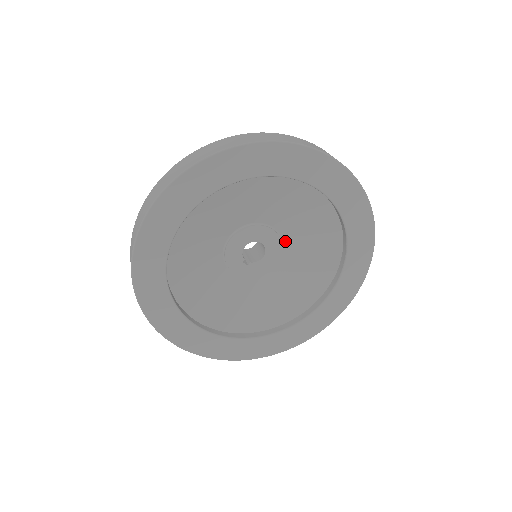
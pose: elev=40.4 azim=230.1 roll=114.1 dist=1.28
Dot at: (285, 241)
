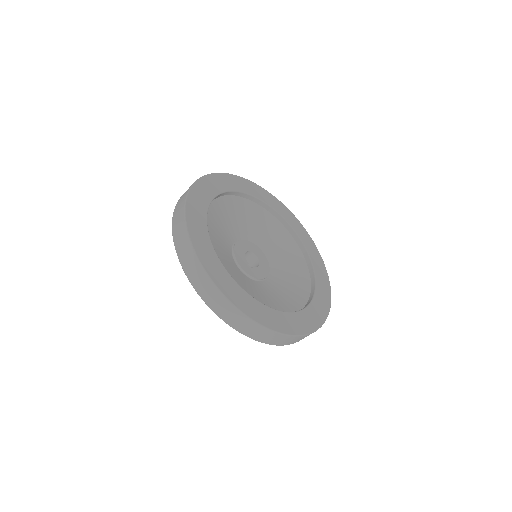
Dot at: (267, 257)
